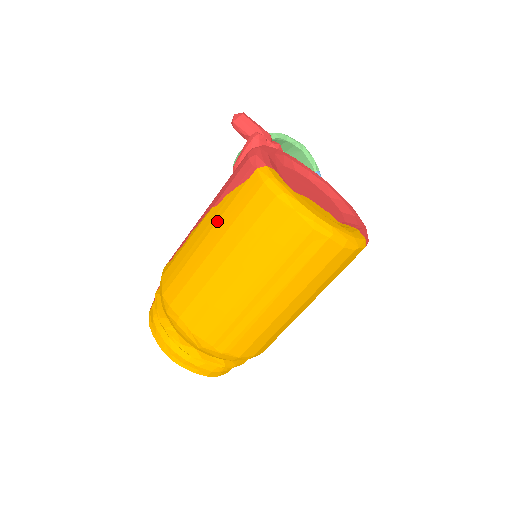
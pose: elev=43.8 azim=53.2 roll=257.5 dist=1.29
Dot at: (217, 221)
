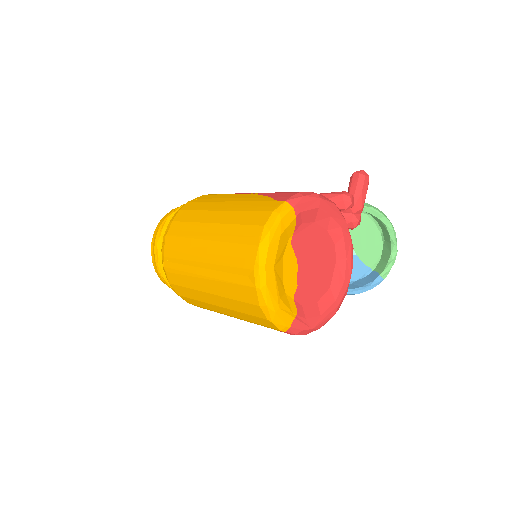
Dot at: (243, 201)
